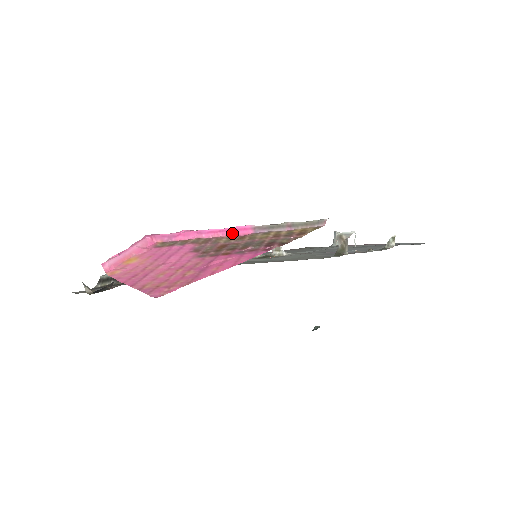
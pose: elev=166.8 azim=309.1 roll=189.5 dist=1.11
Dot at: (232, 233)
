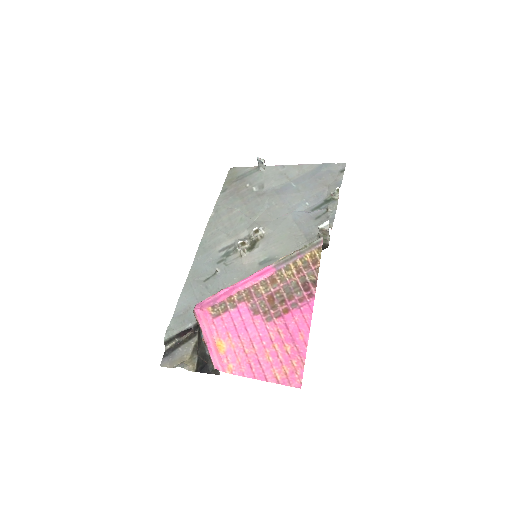
Dot at: (261, 277)
